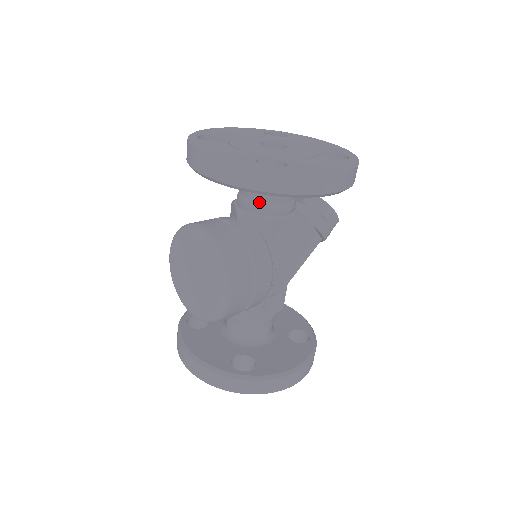
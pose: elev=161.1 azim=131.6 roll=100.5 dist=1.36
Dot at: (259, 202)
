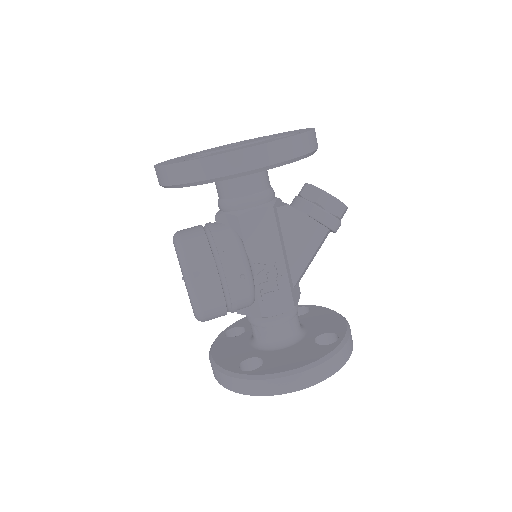
Dot at: (225, 200)
